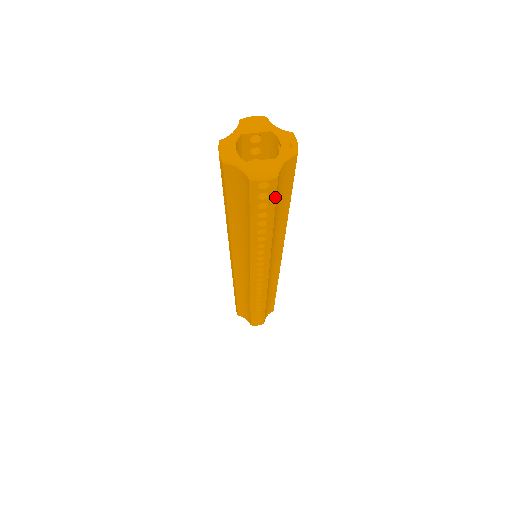
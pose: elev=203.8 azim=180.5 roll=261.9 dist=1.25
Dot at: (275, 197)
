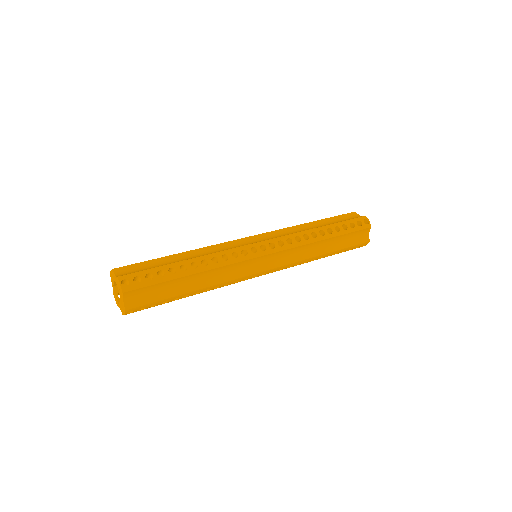
Dot at: (147, 304)
